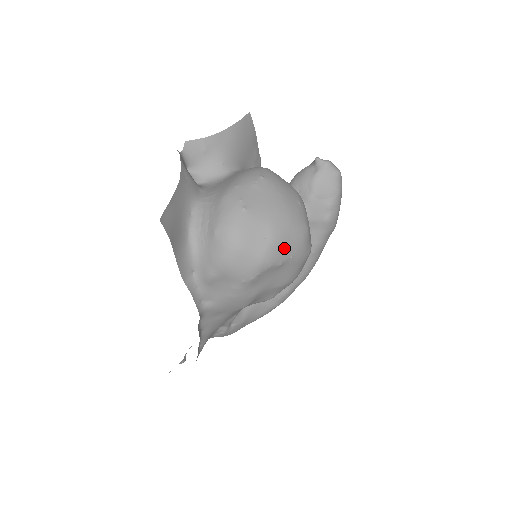
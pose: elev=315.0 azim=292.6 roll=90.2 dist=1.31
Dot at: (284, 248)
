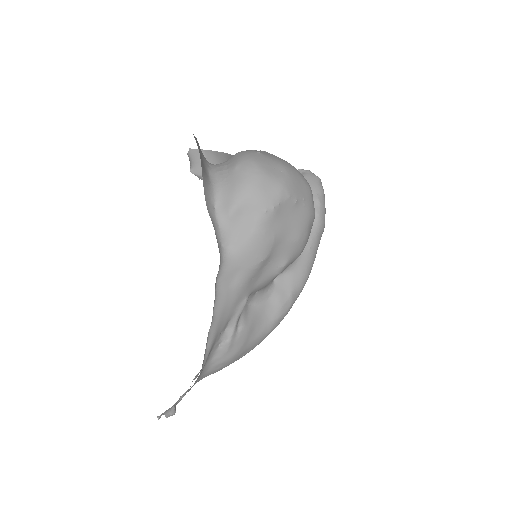
Dot at: (297, 186)
